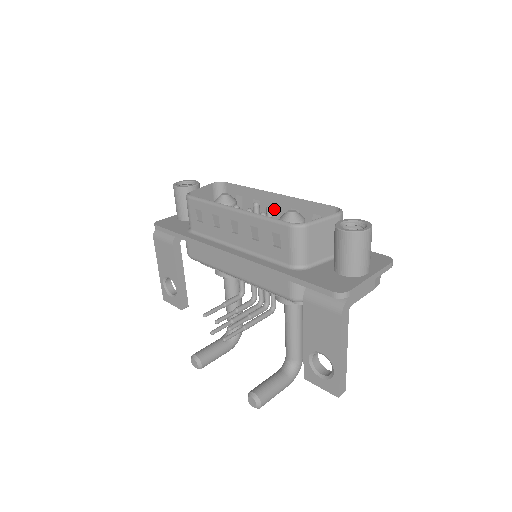
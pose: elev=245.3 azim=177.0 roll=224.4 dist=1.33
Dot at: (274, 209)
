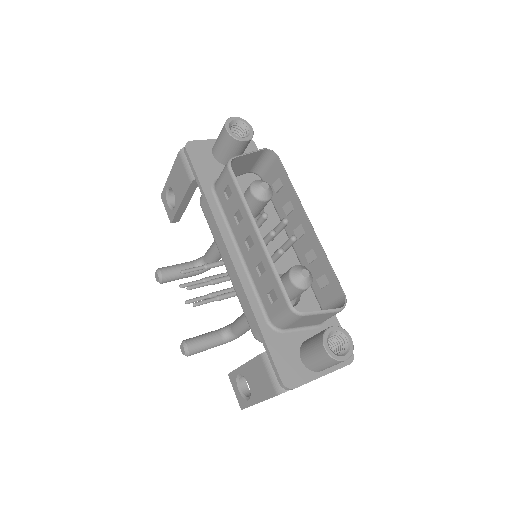
Dot at: (300, 230)
